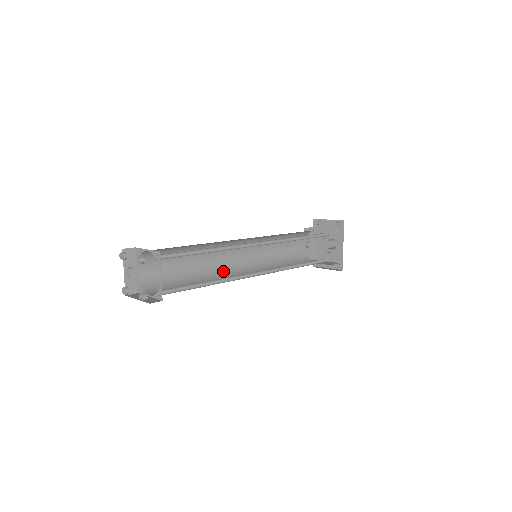
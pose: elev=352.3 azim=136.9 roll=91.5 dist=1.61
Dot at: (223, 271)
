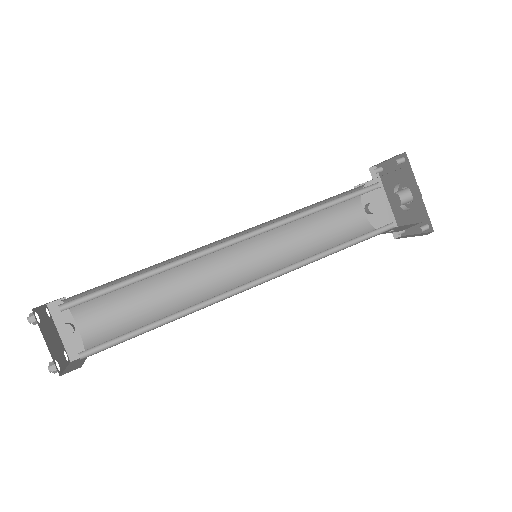
Dot at: (215, 291)
